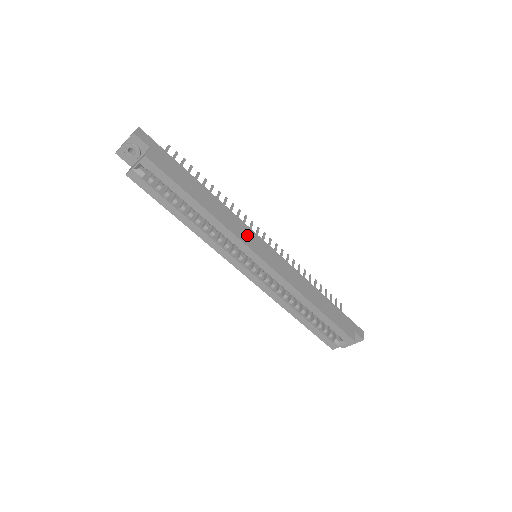
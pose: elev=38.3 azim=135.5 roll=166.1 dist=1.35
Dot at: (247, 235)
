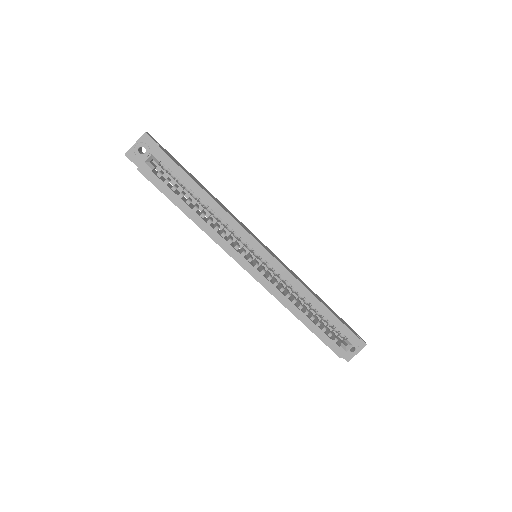
Dot at: (248, 230)
